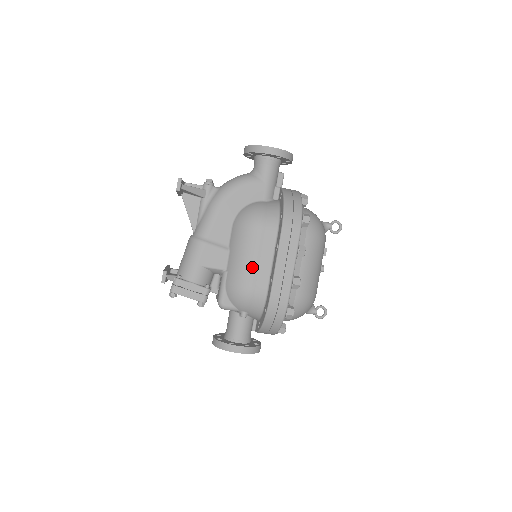
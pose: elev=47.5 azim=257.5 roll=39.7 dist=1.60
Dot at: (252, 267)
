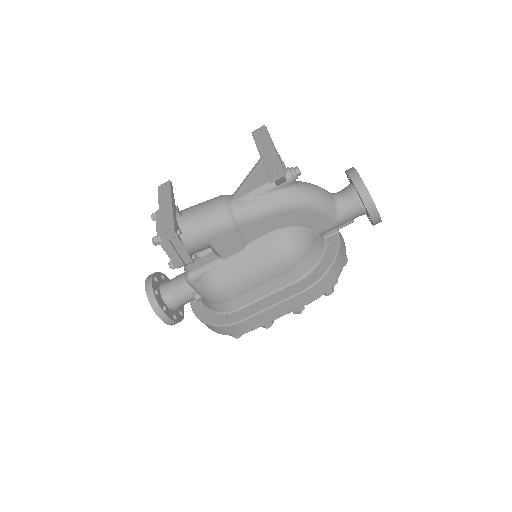
Dot at: (249, 284)
